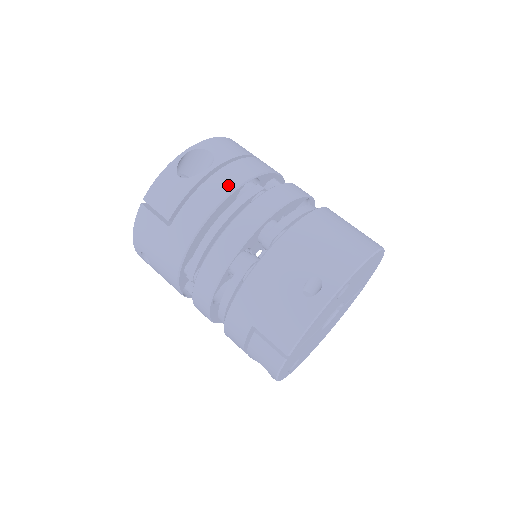
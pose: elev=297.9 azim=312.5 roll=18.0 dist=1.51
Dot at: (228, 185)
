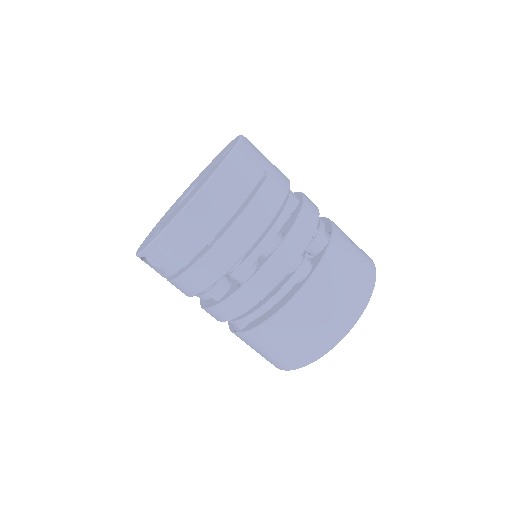
Dot at: (185, 292)
